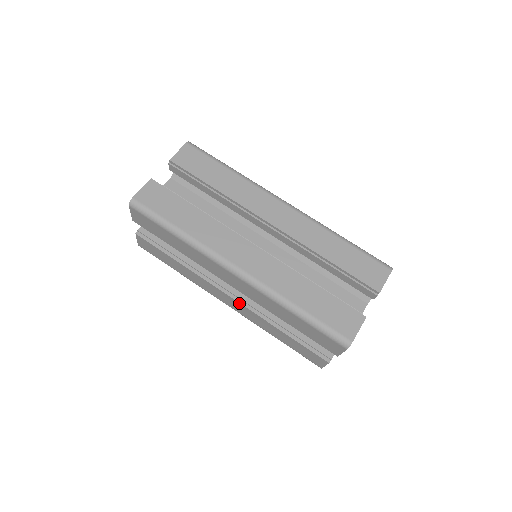
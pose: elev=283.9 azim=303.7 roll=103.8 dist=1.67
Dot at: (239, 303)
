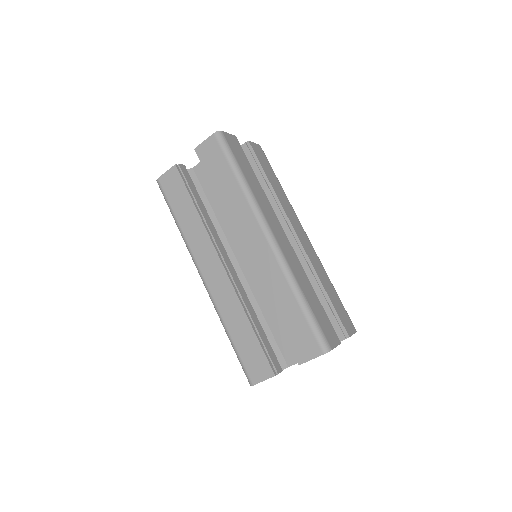
Dot at: (228, 276)
